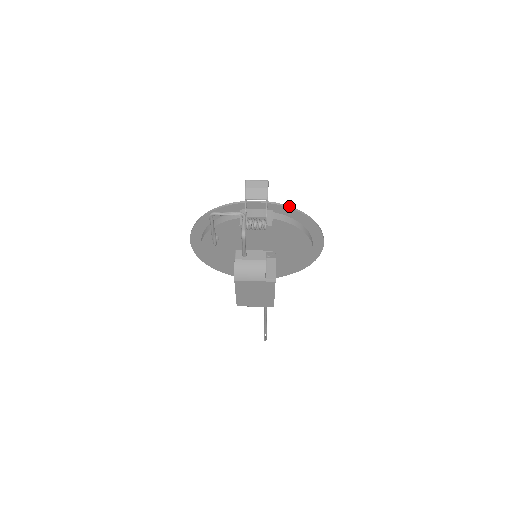
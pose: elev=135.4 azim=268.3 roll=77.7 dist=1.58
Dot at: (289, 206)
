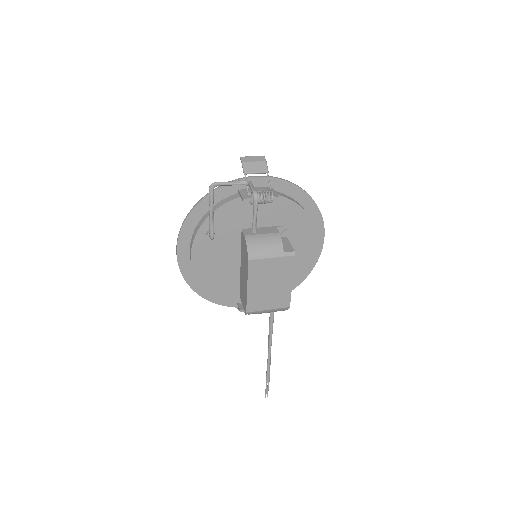
Dot at: occluded
